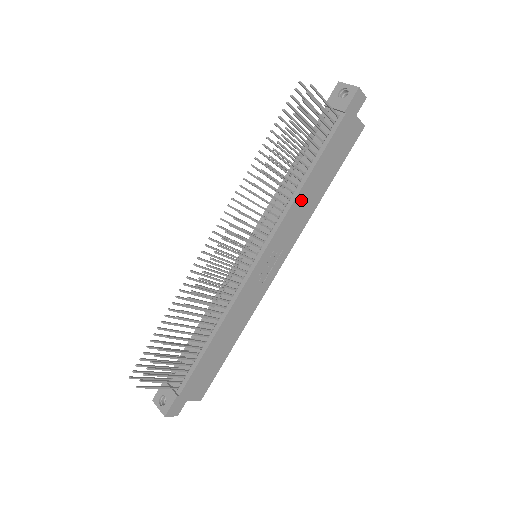
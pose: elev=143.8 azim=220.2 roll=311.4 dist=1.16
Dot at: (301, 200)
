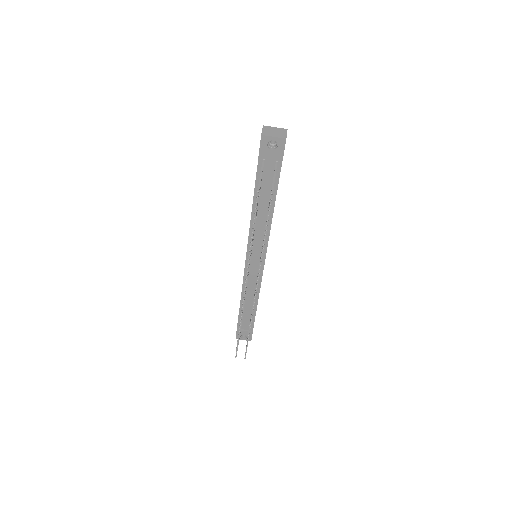
Dot at: occluded
